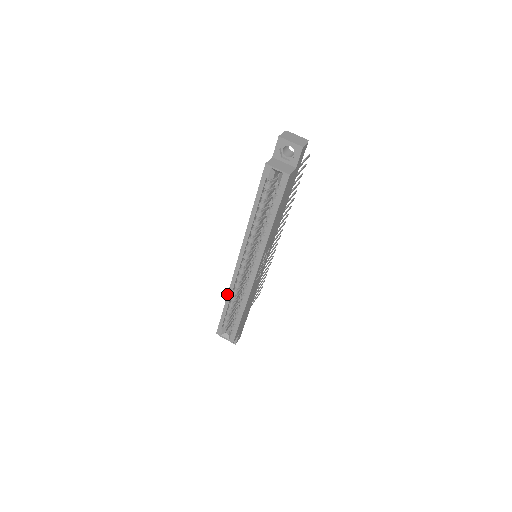
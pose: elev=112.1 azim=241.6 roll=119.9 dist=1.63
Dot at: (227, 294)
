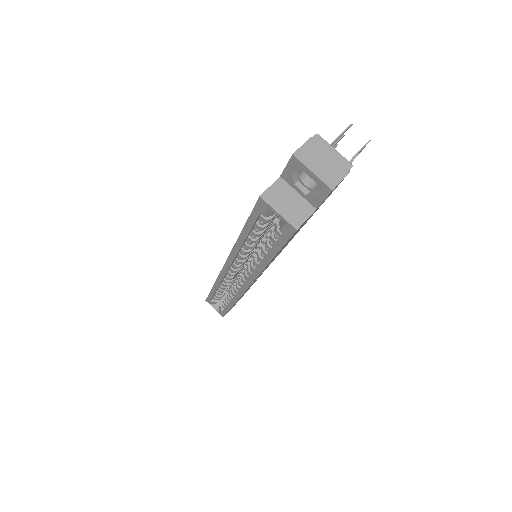
Dot at: occluded
